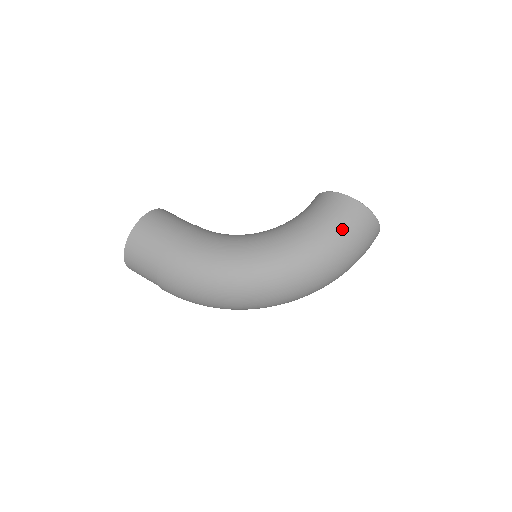
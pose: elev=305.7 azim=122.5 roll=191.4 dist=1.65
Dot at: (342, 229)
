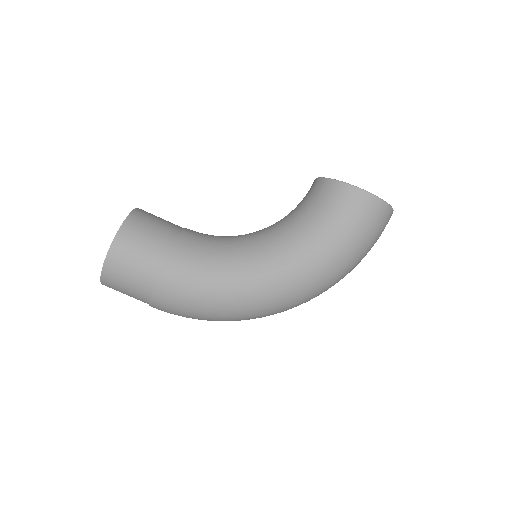
Dot at: (360, 235)
